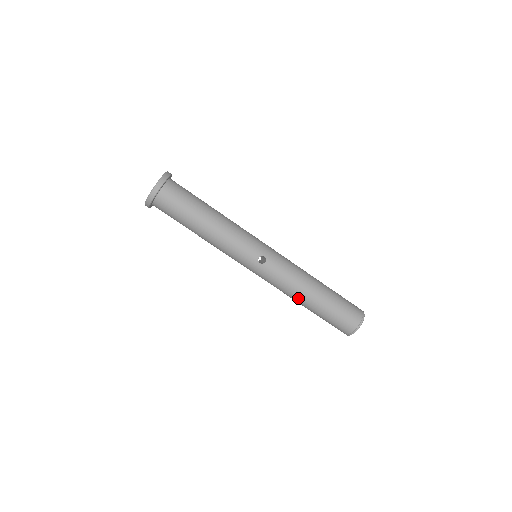
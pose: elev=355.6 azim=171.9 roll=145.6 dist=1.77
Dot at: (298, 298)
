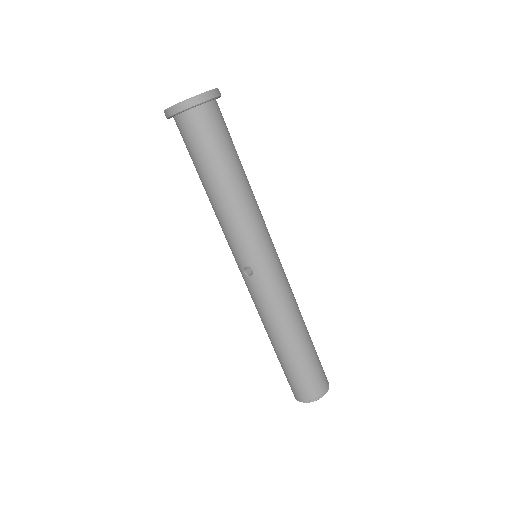
Dot at: (265, 328)
